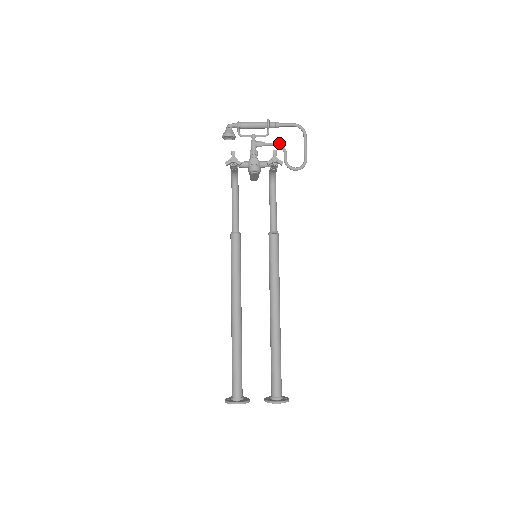
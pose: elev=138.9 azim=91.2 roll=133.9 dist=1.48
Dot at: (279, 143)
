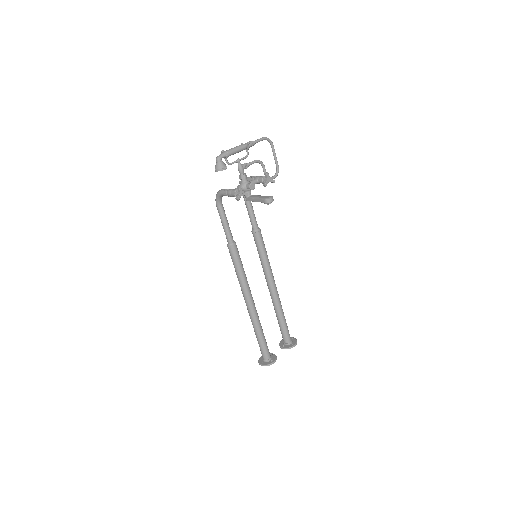
Dot at: (258, 160)
